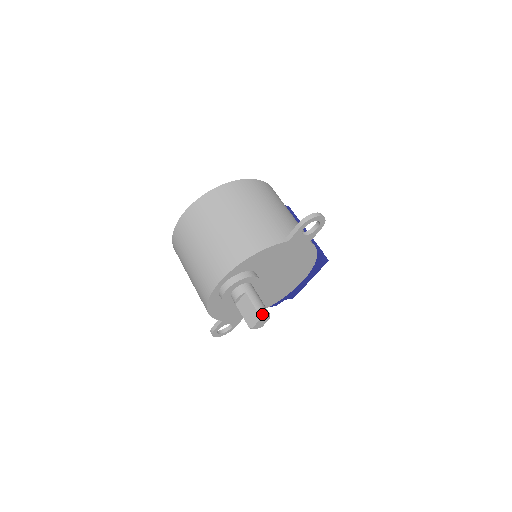
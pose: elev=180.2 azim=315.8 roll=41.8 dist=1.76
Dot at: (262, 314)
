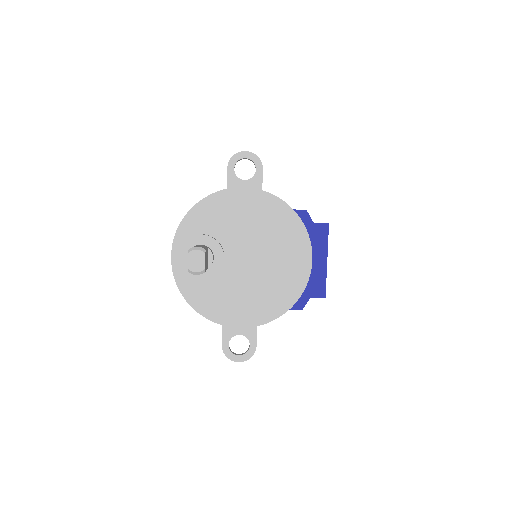
Dot at: (192, 247)
